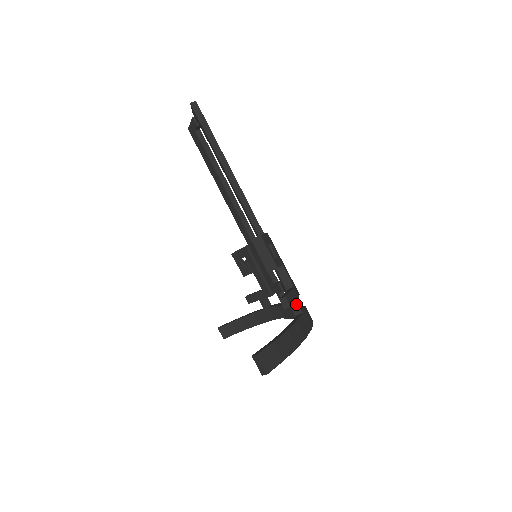
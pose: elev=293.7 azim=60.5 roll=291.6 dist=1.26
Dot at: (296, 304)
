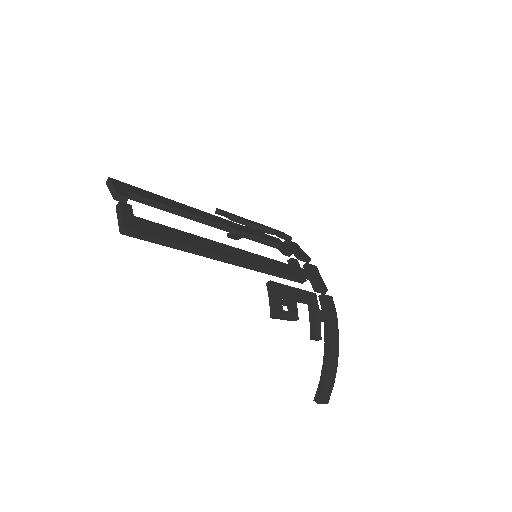
Dot at: (321, 320)
